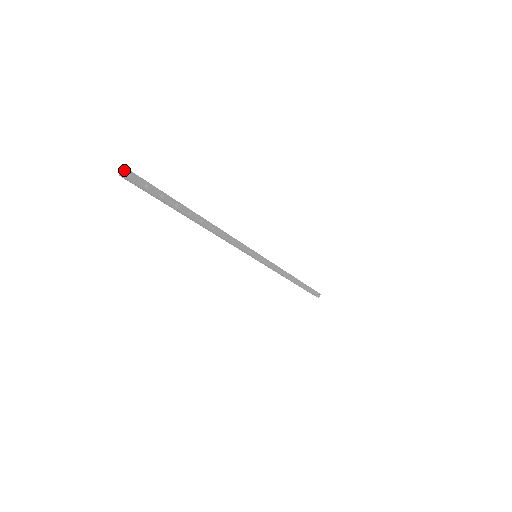
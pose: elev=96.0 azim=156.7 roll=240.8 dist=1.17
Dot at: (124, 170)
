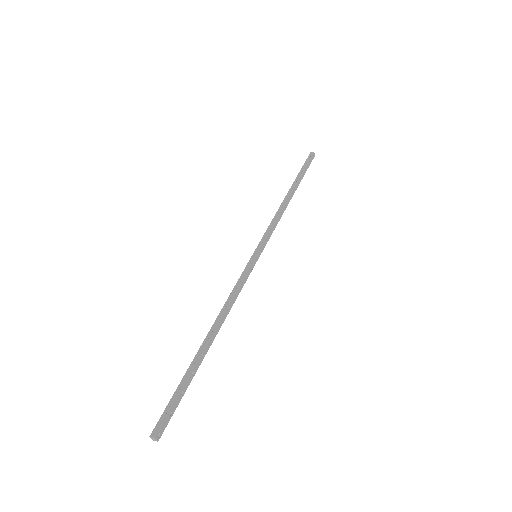
Dot at: (153, 439)
